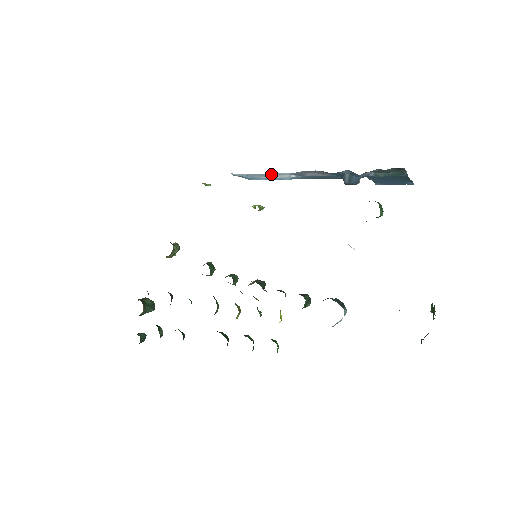
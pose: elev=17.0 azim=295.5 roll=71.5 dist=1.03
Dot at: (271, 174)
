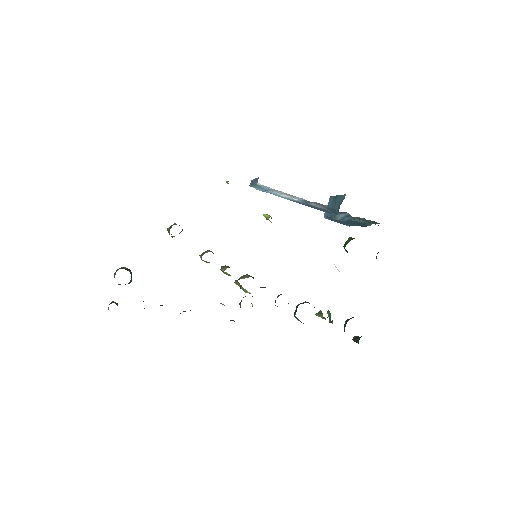
Dot at: occluded
